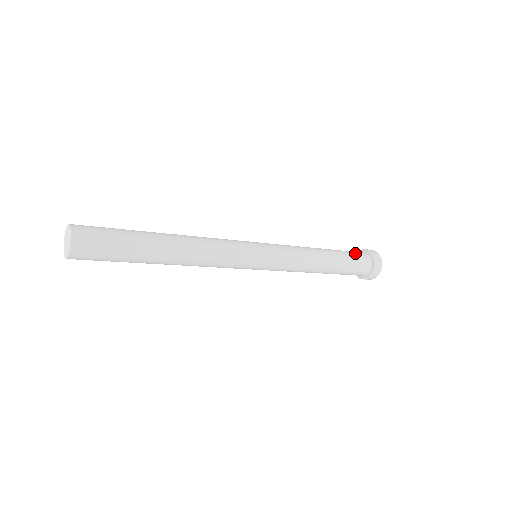
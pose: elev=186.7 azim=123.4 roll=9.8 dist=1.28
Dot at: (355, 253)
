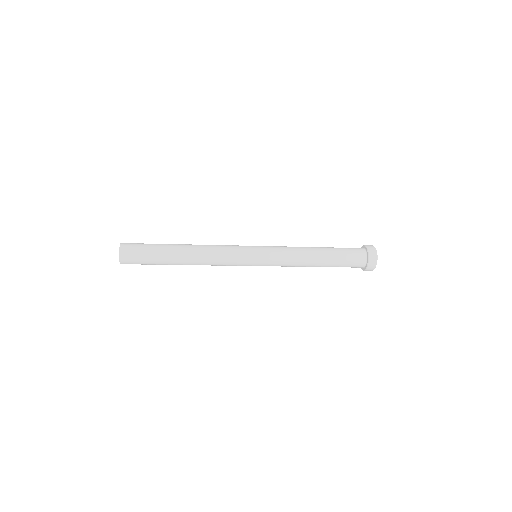
Dot at: (349, 248)
